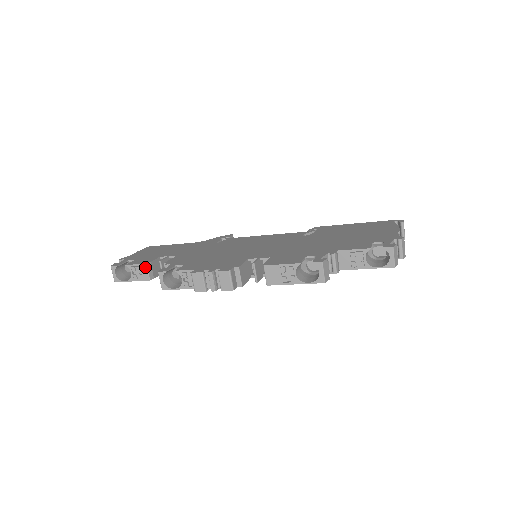
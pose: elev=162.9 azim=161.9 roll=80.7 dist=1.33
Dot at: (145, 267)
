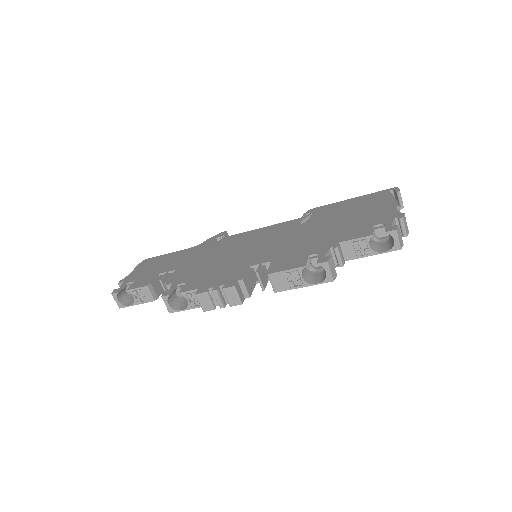
Dot at: (146, 289)
